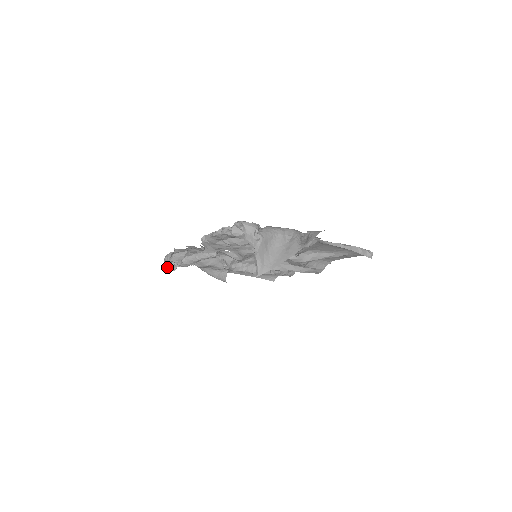
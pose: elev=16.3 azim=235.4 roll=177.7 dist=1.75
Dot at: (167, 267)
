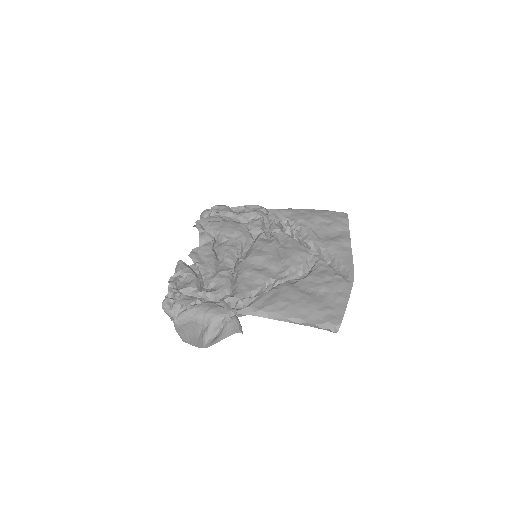
Dot at: occluded
